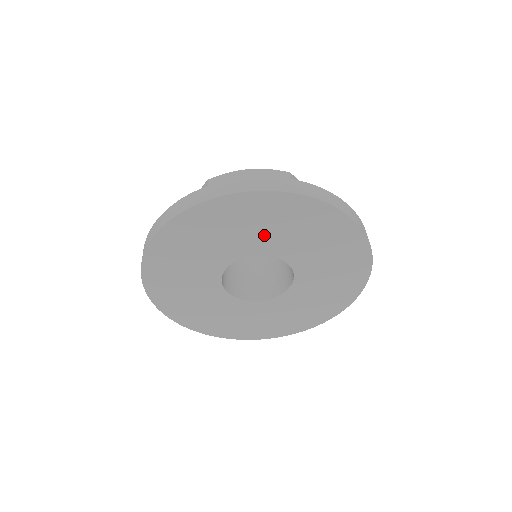
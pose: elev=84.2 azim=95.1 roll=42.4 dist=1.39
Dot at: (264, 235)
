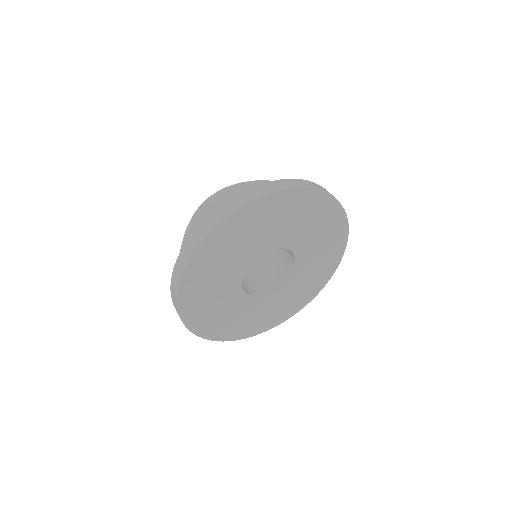
Dot at: (278, 230)
